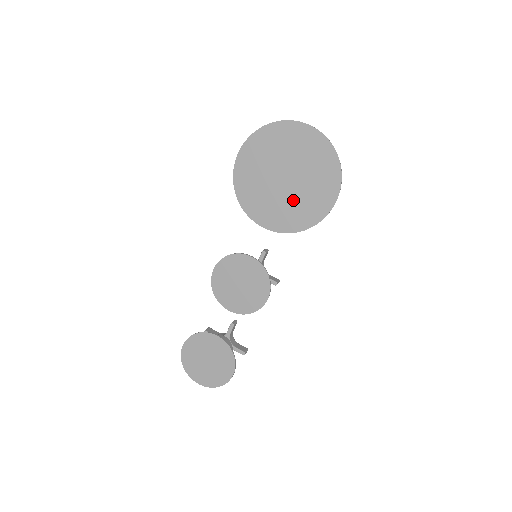
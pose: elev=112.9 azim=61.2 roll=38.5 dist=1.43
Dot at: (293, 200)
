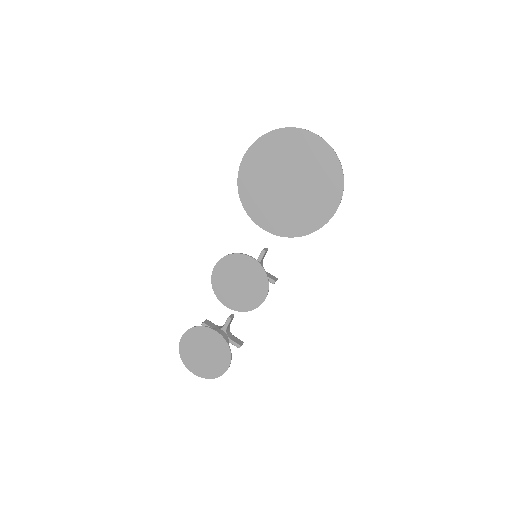
Dot at: (295, 206)
